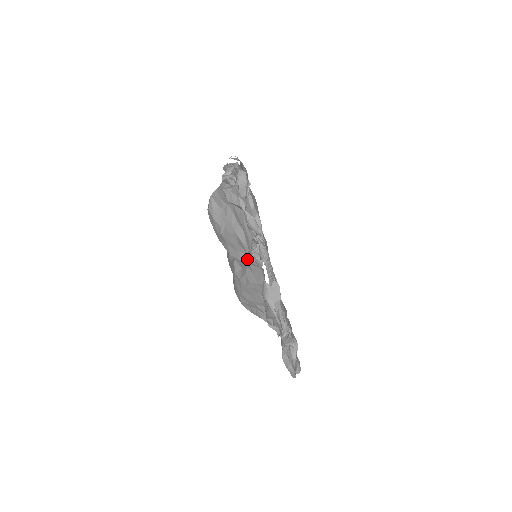
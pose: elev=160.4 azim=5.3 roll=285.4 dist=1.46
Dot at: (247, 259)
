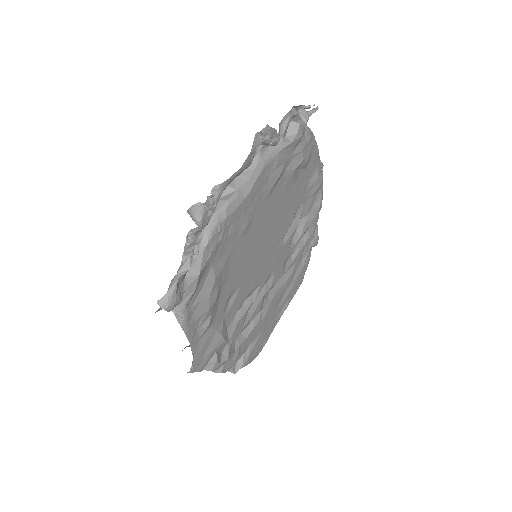
Dot at: occluded
